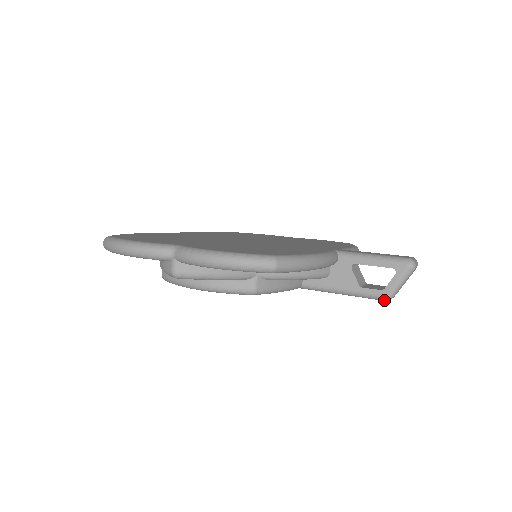
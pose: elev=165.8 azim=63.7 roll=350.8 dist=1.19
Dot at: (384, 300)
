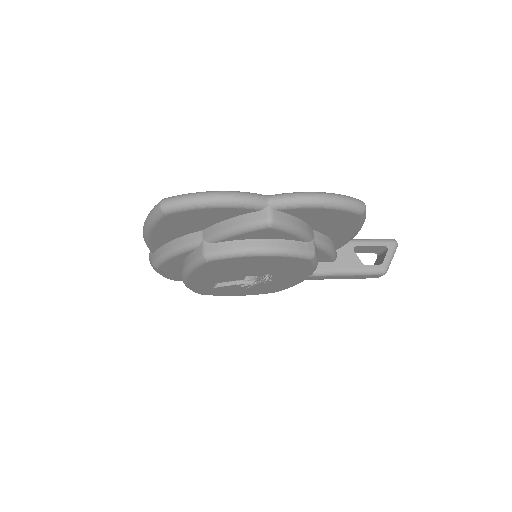
Dot at: (383, 273)
